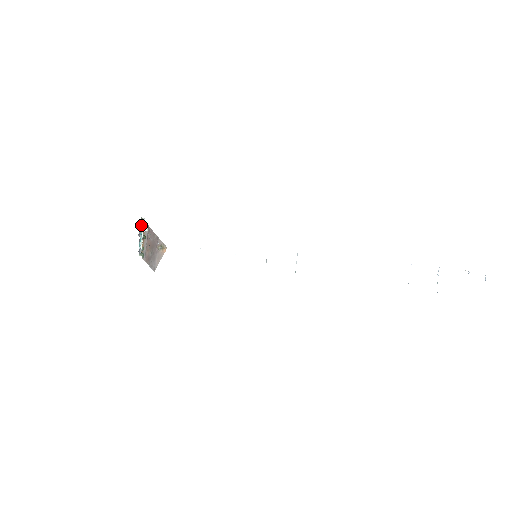
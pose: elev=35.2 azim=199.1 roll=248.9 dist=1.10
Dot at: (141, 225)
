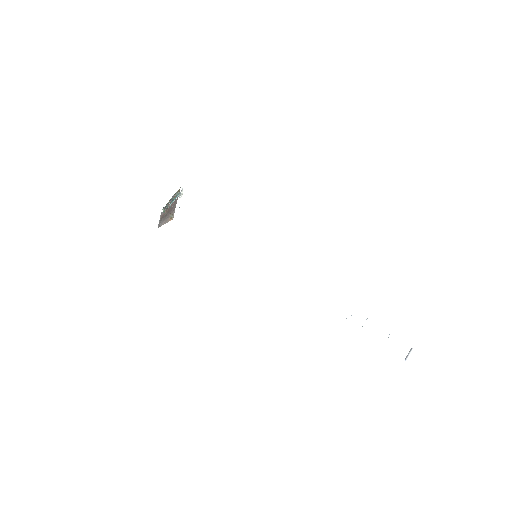
Dot at: (177, 192)
